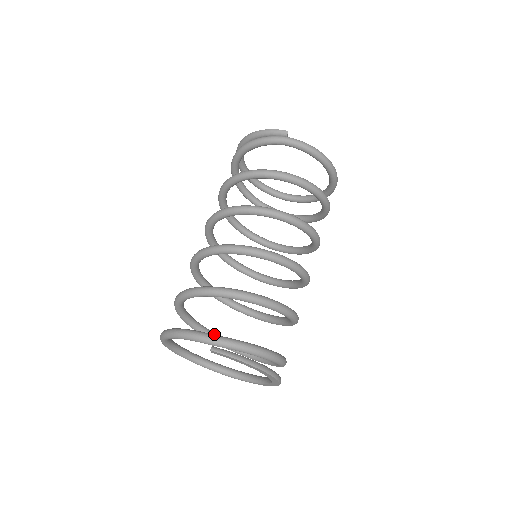
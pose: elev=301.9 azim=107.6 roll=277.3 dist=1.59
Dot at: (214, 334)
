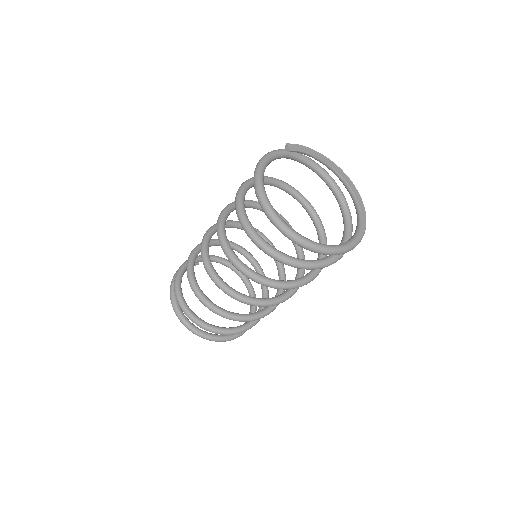
Dot at: occluded
